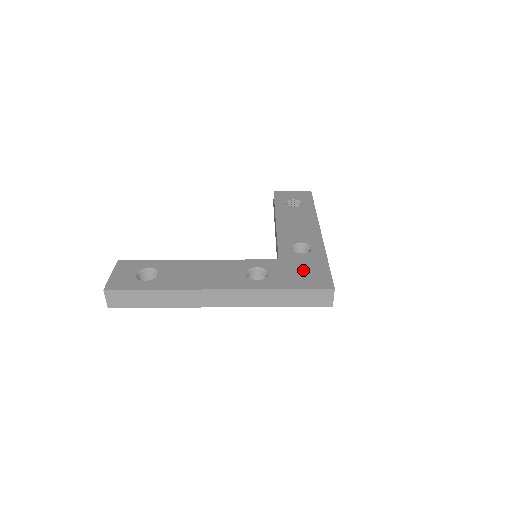
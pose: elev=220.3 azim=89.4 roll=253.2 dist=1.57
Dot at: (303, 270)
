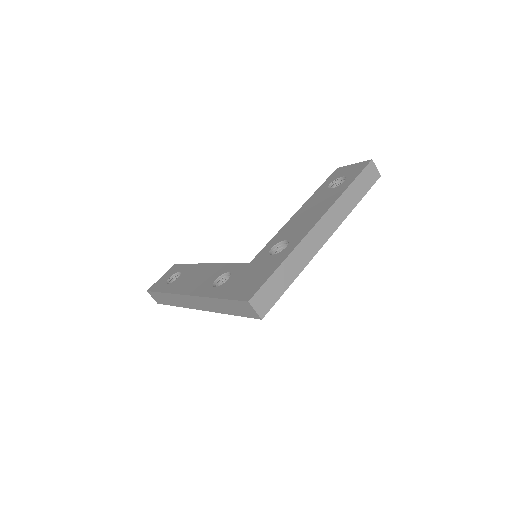
Dot at: (251, 276)
